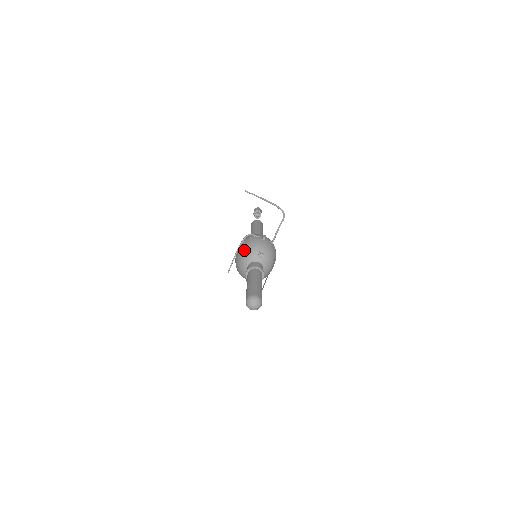
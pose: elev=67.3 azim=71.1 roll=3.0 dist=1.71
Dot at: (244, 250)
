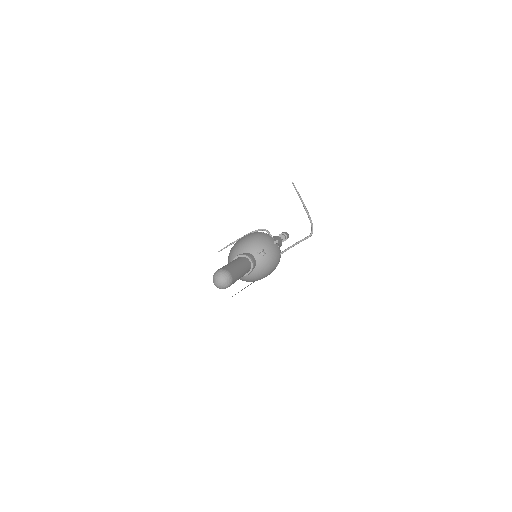
Dot at: (250, 238)
